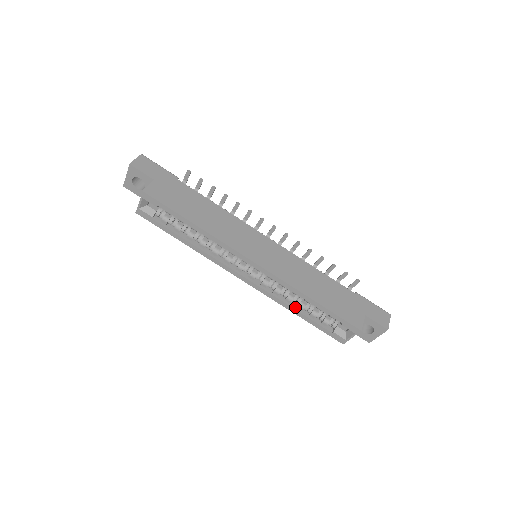
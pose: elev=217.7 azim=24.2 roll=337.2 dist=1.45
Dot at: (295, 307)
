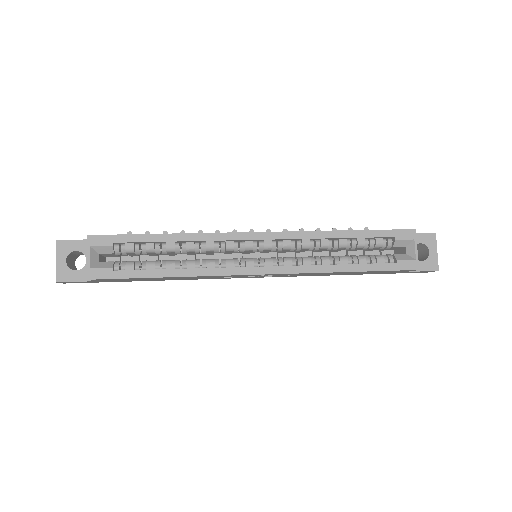
Dot at: (338, 265)
